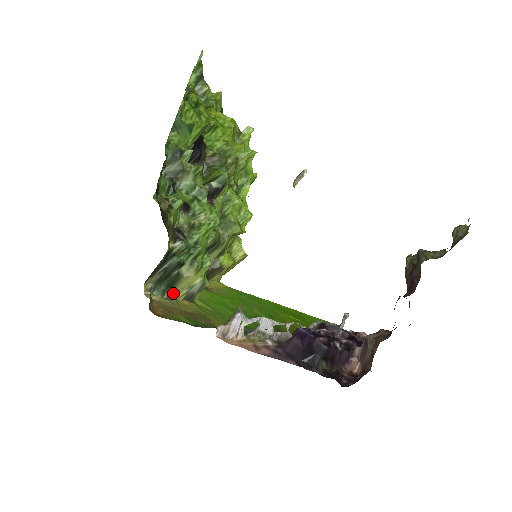
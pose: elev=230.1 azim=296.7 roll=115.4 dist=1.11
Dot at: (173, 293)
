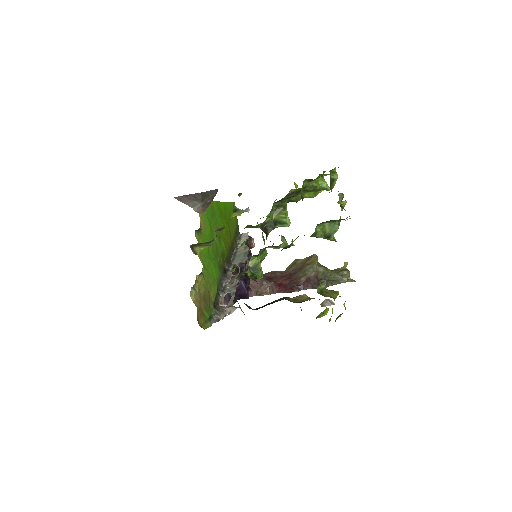
Dot at: occluded
